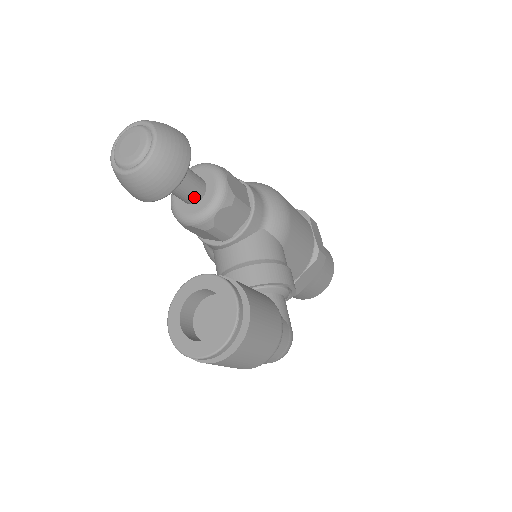
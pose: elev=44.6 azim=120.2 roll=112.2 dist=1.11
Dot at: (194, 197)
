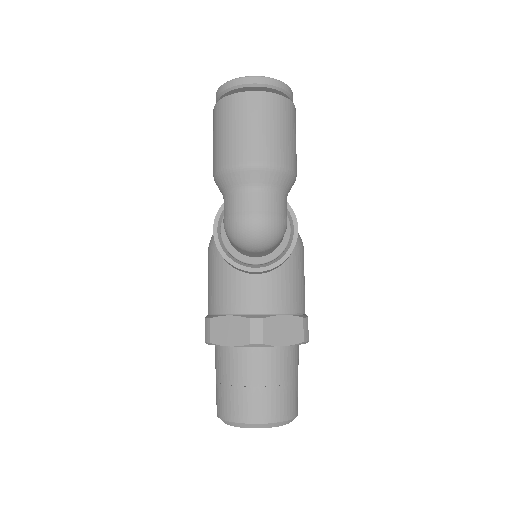
Dot at: occluded
